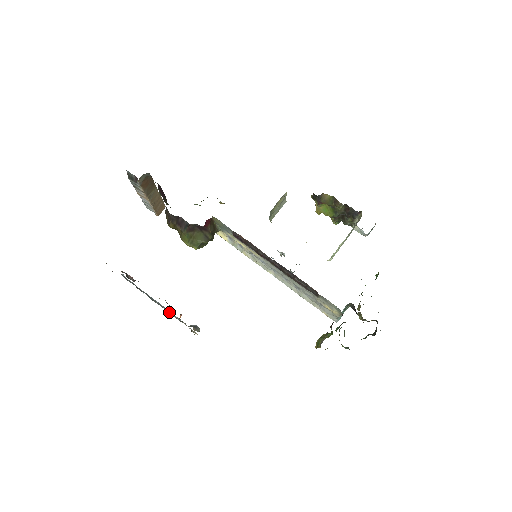
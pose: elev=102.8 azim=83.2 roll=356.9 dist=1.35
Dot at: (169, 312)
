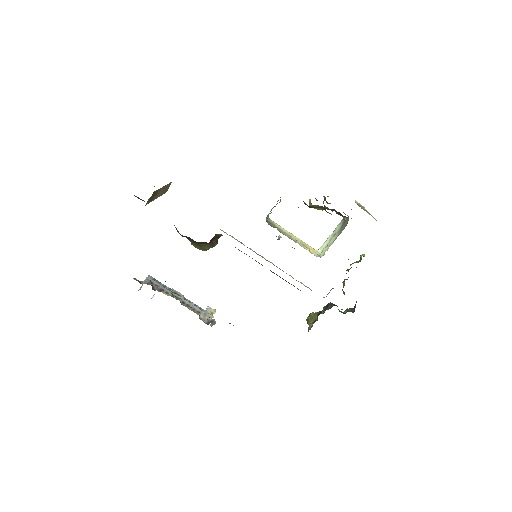
Dot at: (190, 302)
